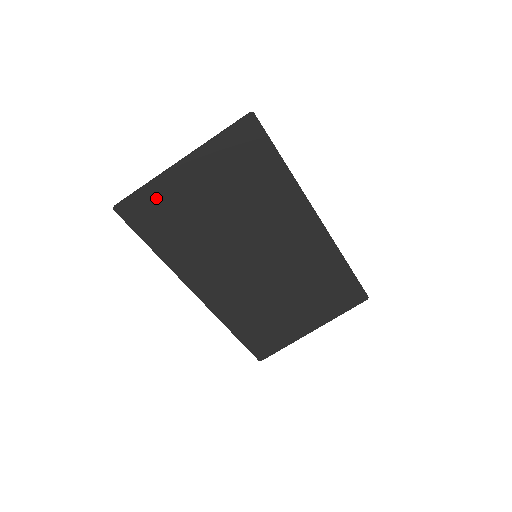
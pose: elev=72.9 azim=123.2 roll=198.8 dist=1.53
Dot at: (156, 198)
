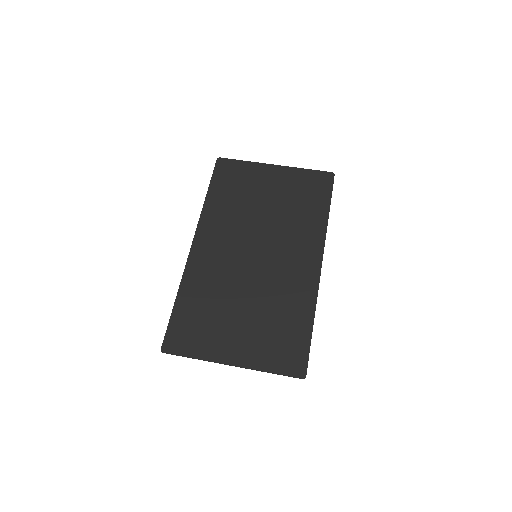
Dot at: (243, 171)
